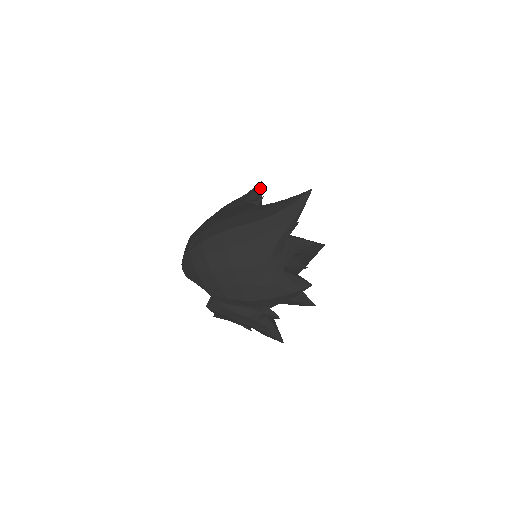
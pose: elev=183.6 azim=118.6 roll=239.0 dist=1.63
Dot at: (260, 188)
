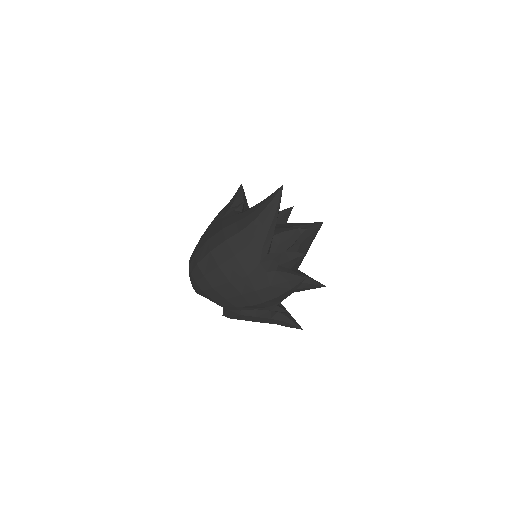
Dot at: (241, 192)
